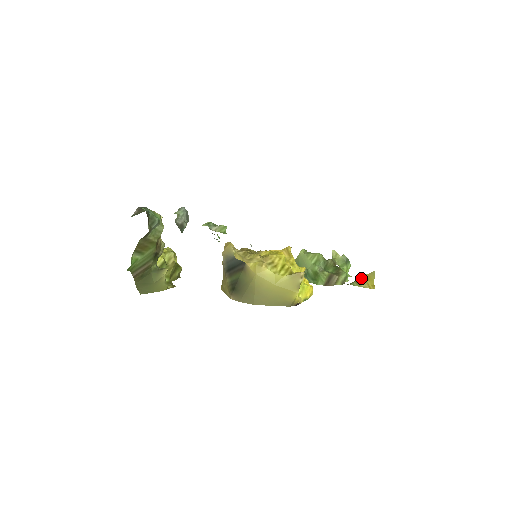
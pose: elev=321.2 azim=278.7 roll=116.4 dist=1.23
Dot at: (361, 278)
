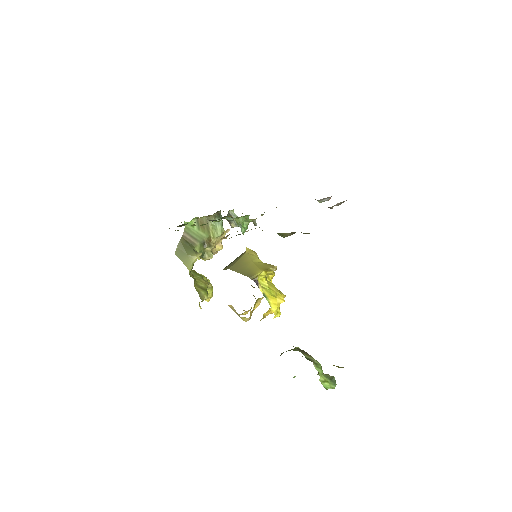
Dot at: occluded
